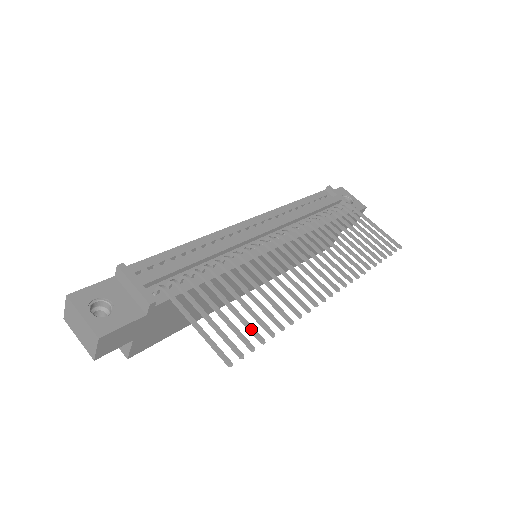
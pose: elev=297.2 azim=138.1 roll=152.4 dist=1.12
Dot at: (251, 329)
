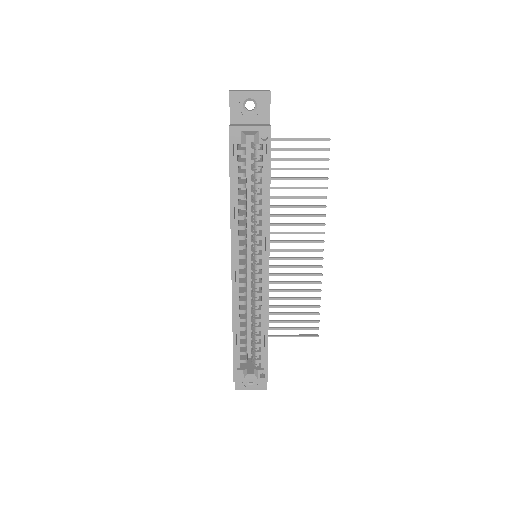
Dot at: (317, 168)
